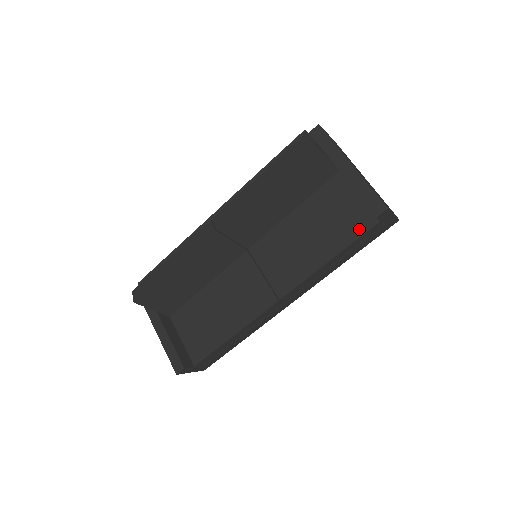
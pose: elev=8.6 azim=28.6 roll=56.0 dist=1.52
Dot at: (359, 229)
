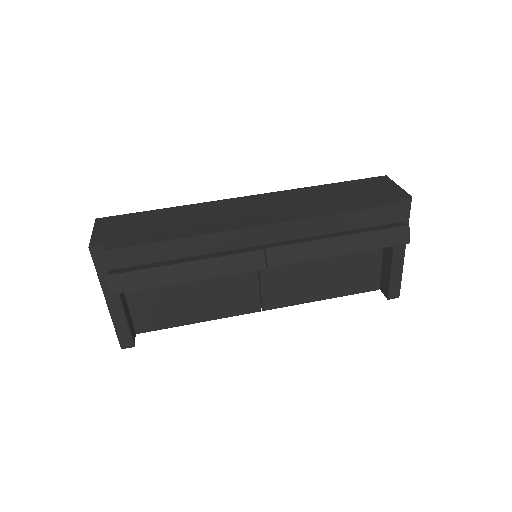
Dot at: (362, 288)
